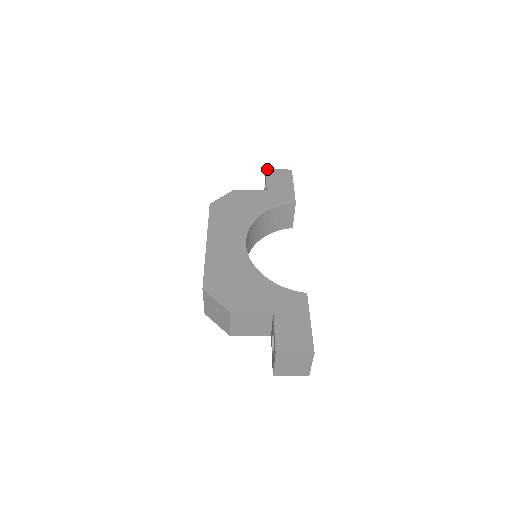
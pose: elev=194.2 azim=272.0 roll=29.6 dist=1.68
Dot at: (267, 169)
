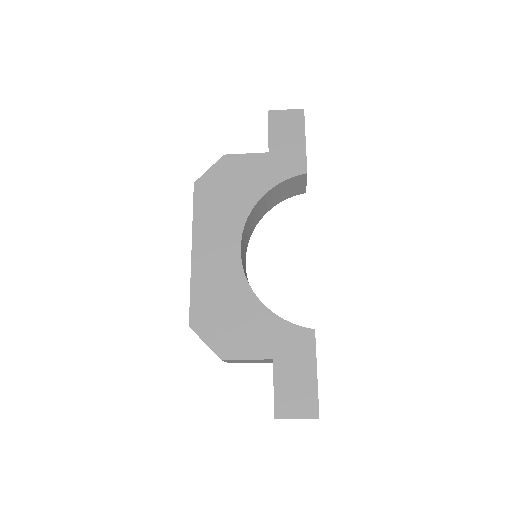
Dot at: (270, 110)
